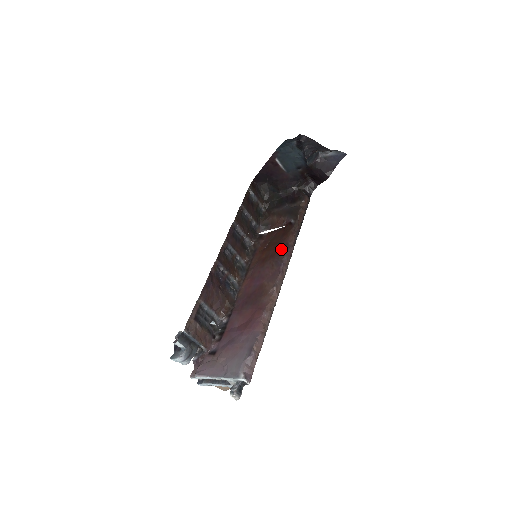
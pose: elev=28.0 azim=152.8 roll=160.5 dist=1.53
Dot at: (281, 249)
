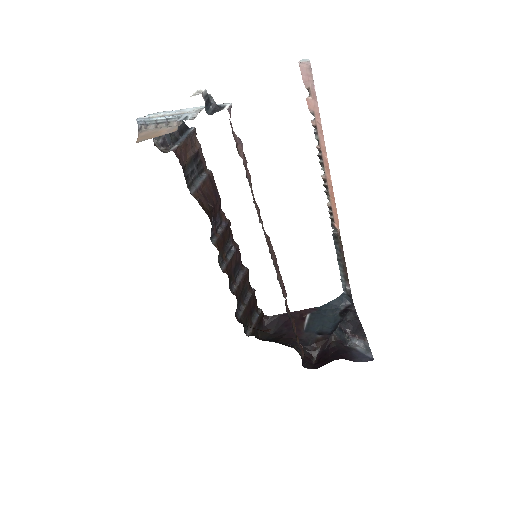
Dot at: occluded
